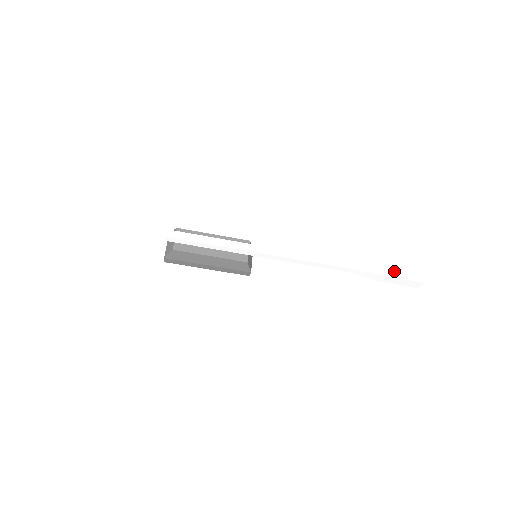
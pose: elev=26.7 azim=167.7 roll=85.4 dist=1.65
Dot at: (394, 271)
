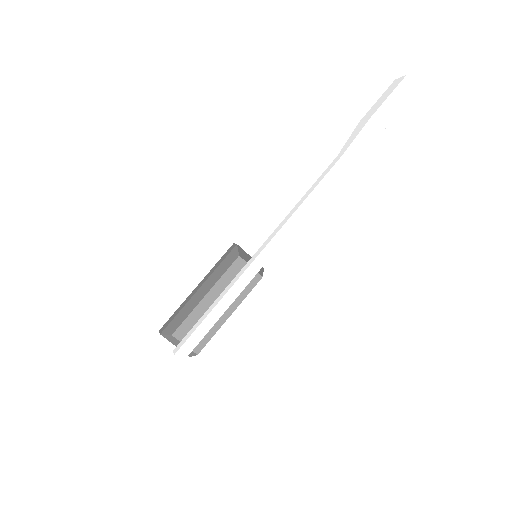
Dot at: (385, 115)
